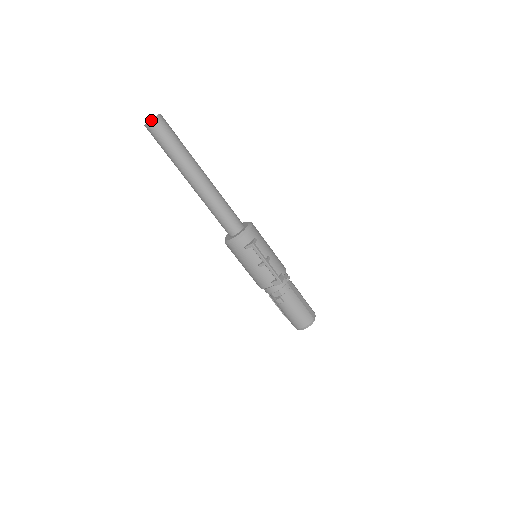
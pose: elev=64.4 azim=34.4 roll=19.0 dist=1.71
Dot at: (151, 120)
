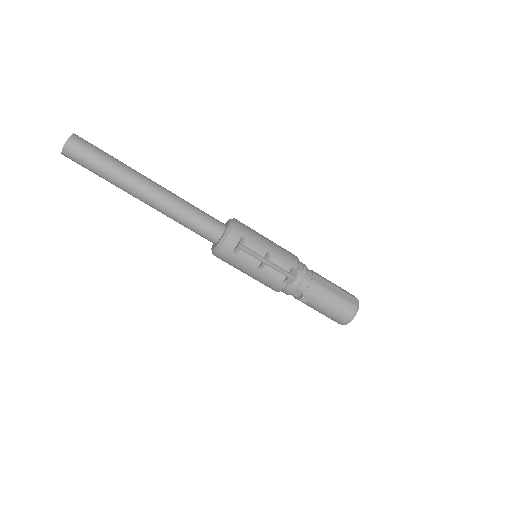
Dot at: (64, 146)
